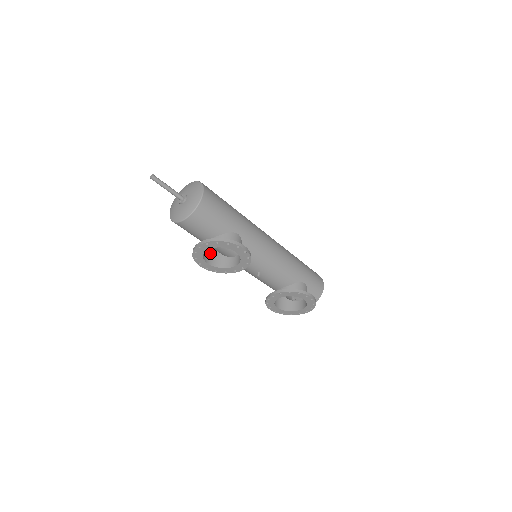
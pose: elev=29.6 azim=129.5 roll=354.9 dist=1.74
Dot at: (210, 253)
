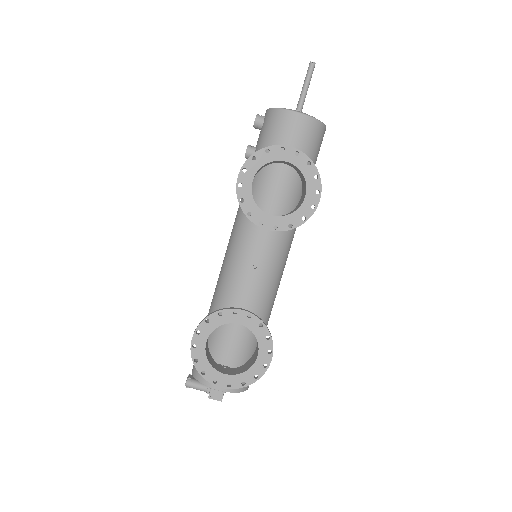
Dot at: occluded
